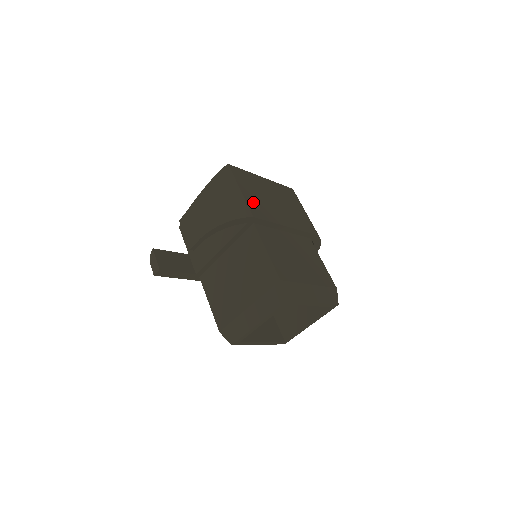
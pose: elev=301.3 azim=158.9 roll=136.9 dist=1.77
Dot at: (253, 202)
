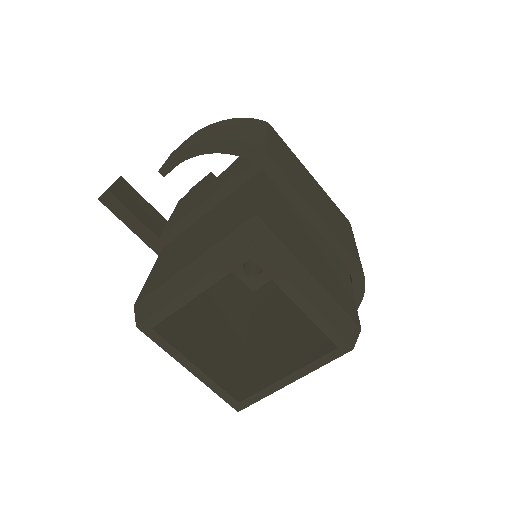
Dot at: (277, 155)
